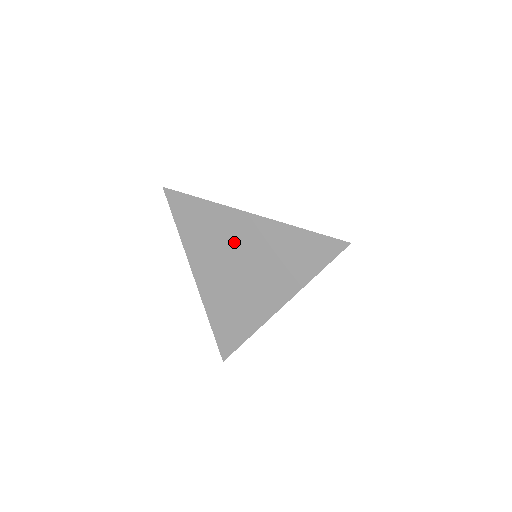
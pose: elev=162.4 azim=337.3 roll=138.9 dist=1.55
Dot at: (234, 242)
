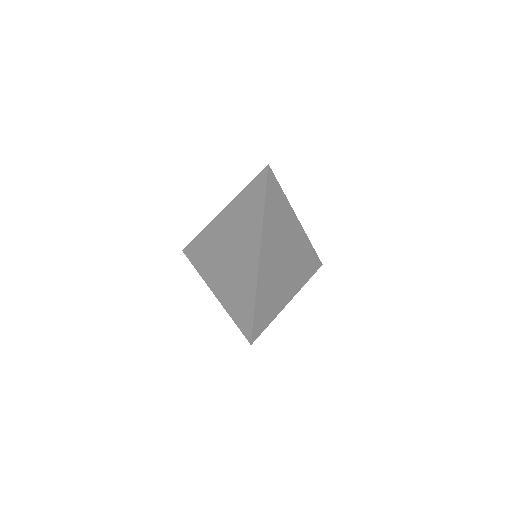
Dot at: (221, 240)
